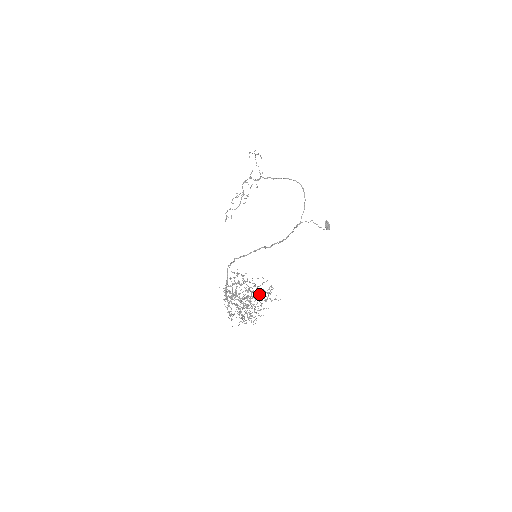
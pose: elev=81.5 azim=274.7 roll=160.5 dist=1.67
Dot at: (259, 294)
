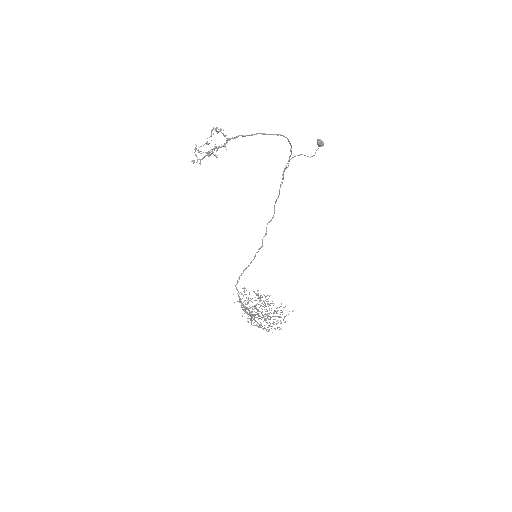
Dot at: (275, 319)
